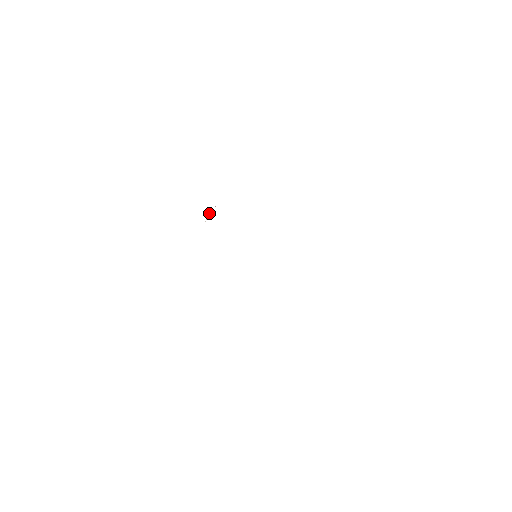
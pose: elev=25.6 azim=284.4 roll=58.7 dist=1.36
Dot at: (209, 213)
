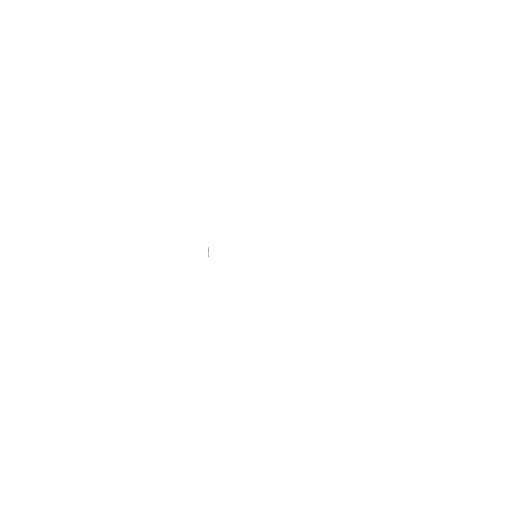
Dot at: occluded
